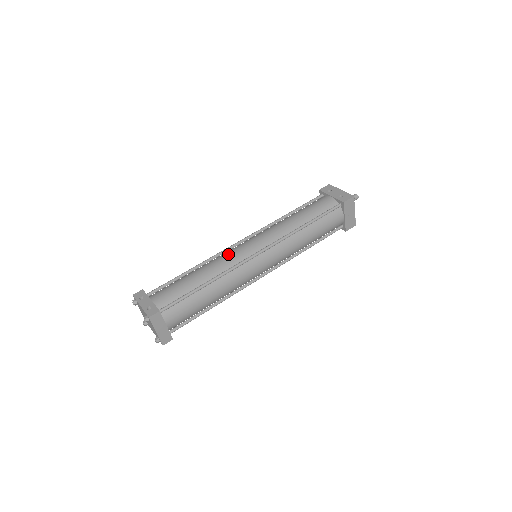
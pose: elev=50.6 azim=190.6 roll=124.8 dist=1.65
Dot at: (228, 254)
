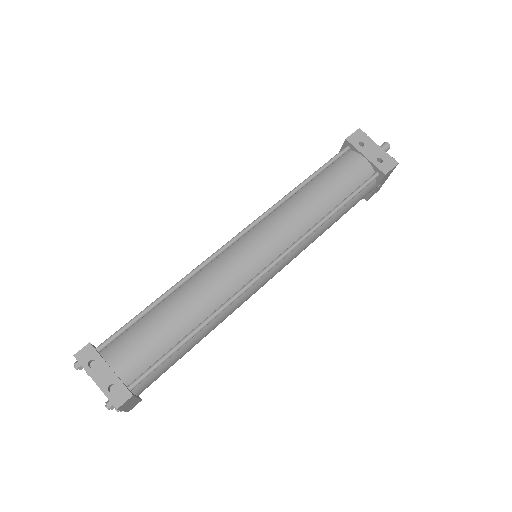
Dot at: (224, 270)
